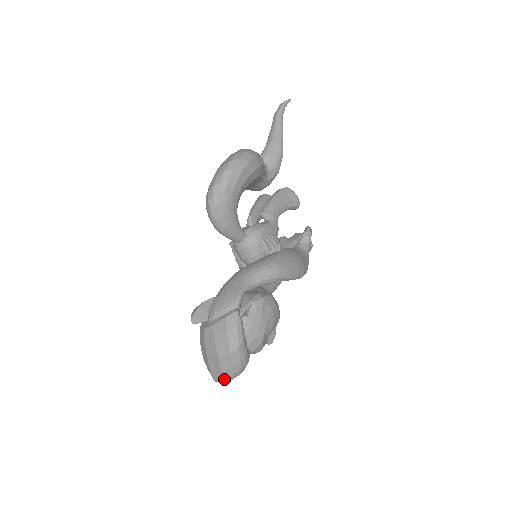
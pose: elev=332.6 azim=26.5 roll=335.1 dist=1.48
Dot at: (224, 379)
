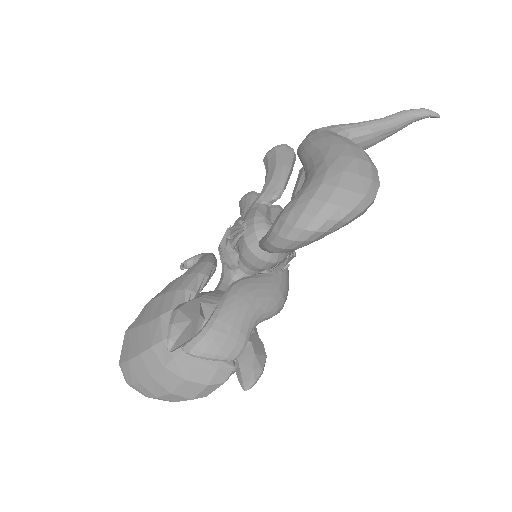
Dot at: (149, 397)
